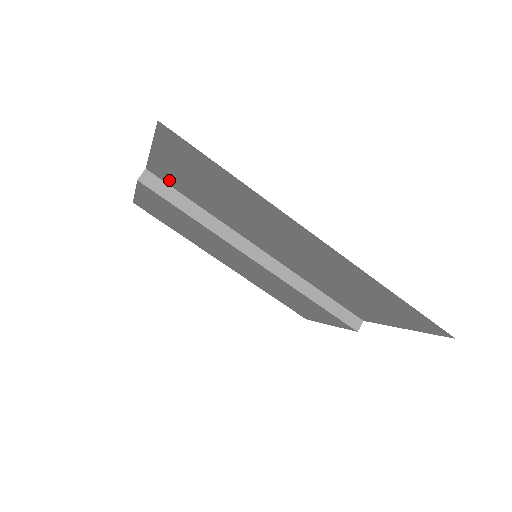
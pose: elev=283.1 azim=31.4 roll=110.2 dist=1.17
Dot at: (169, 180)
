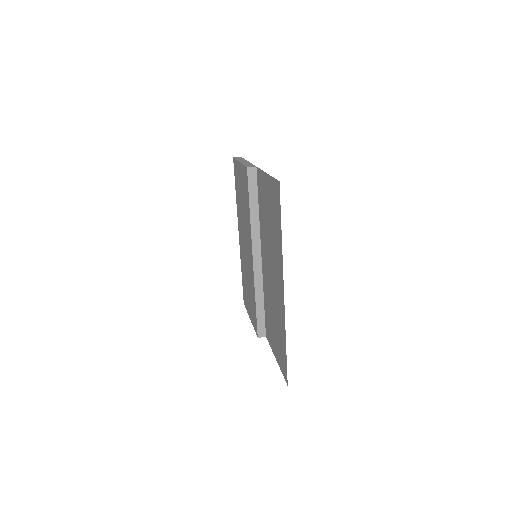
Dot at: (260, 185)
